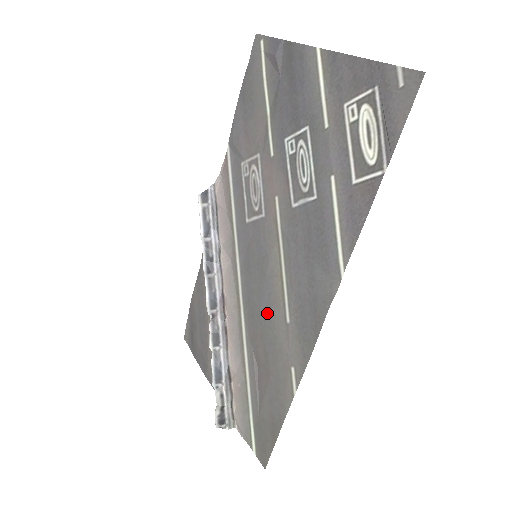
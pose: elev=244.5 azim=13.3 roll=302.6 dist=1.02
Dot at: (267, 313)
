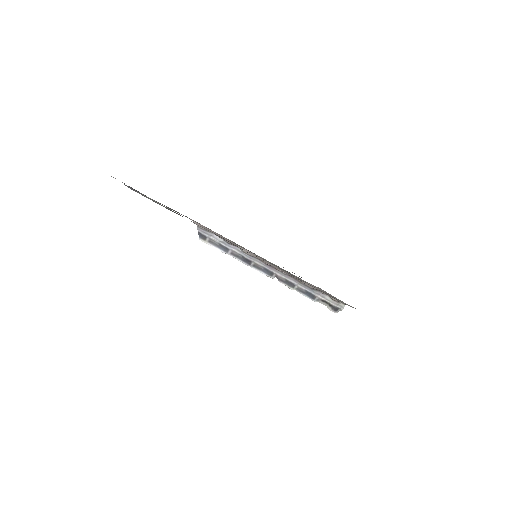
Dot at: occluded
